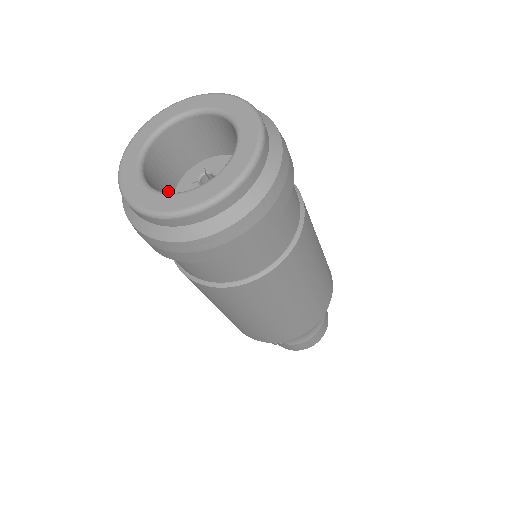
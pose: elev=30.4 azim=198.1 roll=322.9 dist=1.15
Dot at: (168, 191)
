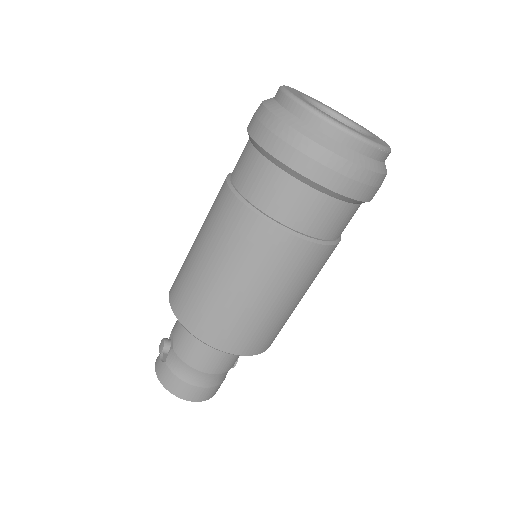
Dot at: occluded
